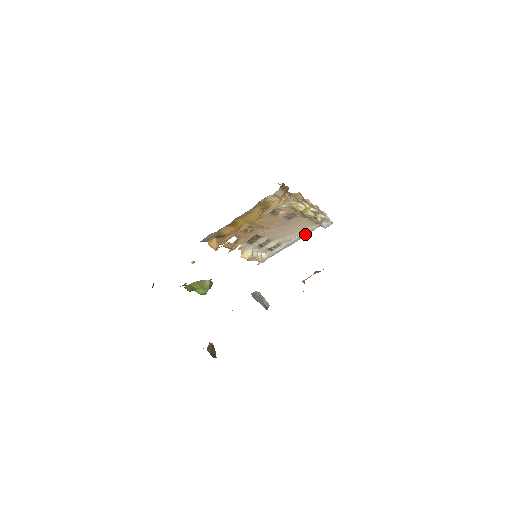
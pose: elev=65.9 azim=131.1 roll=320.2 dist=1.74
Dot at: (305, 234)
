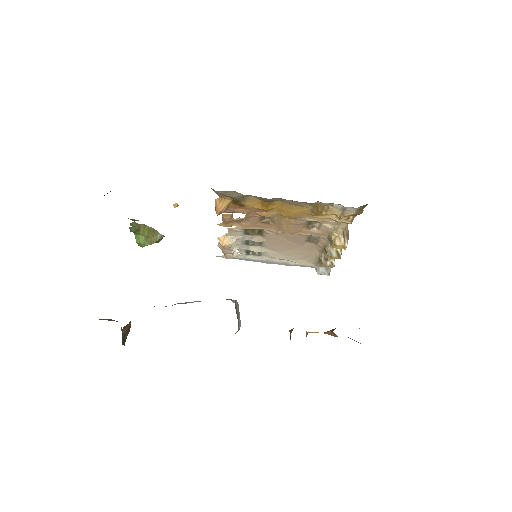
Dot at: (293, 264)
